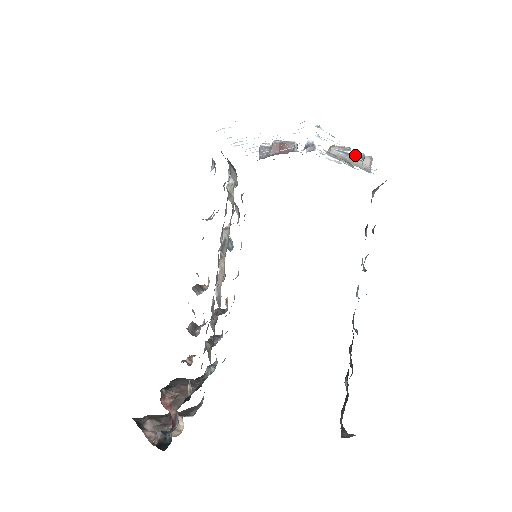
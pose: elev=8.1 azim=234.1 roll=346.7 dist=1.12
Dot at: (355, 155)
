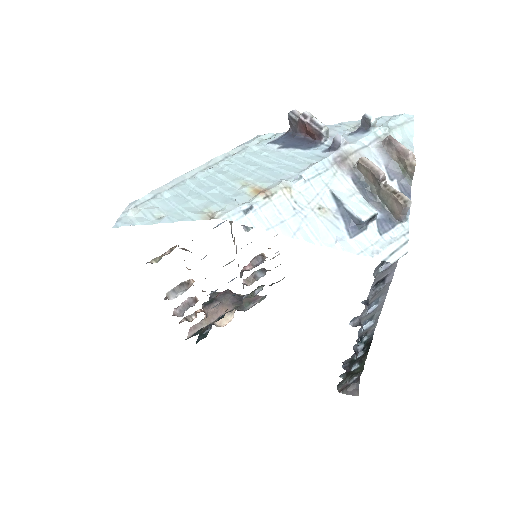
Dot at: (316, 242)
